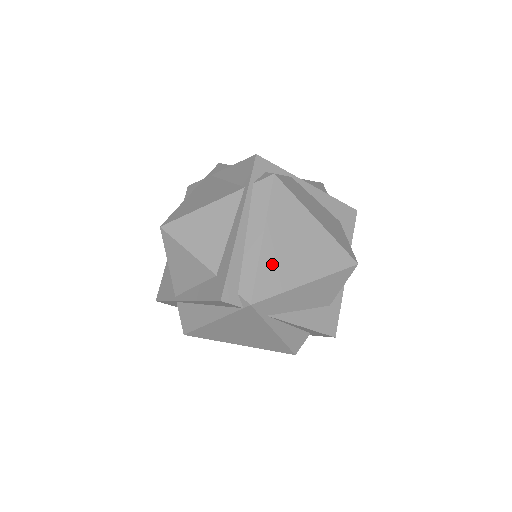
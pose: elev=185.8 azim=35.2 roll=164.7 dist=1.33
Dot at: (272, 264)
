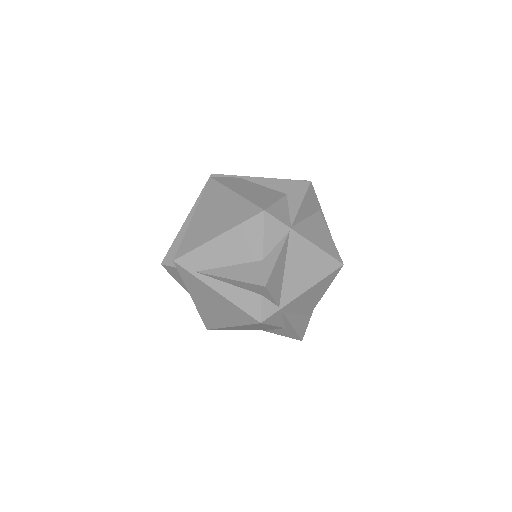
Dot at: (194, 231)
